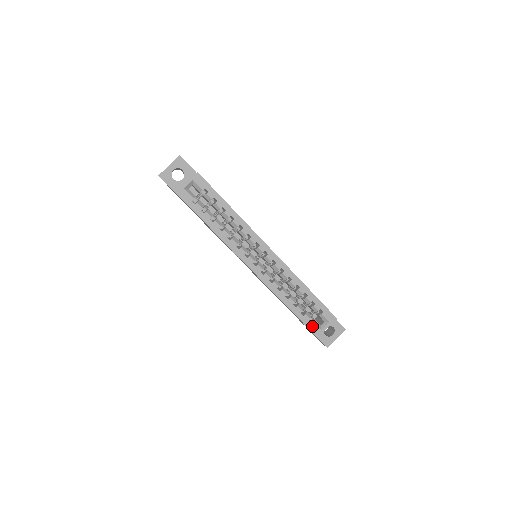
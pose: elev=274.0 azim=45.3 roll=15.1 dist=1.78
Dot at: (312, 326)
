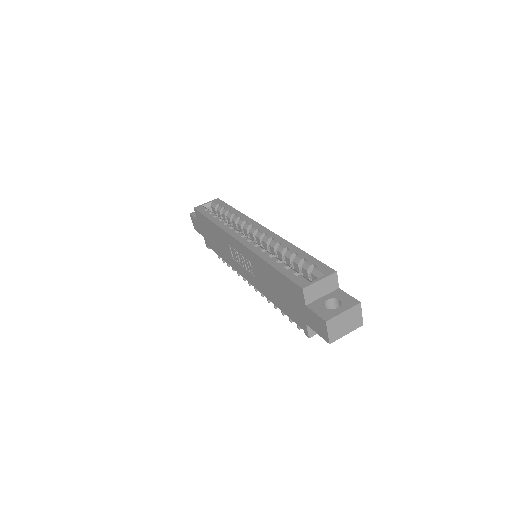
Dot at: (297, 278)
